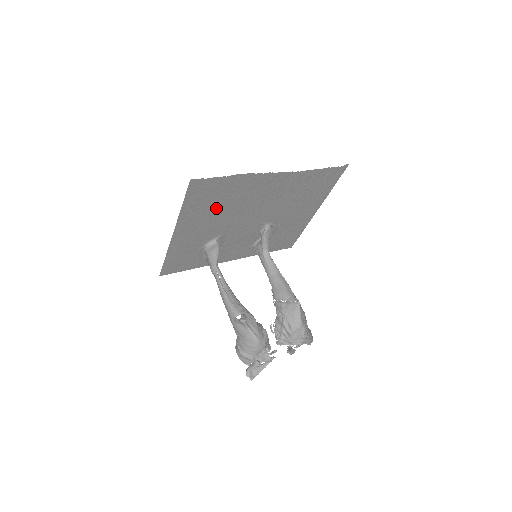
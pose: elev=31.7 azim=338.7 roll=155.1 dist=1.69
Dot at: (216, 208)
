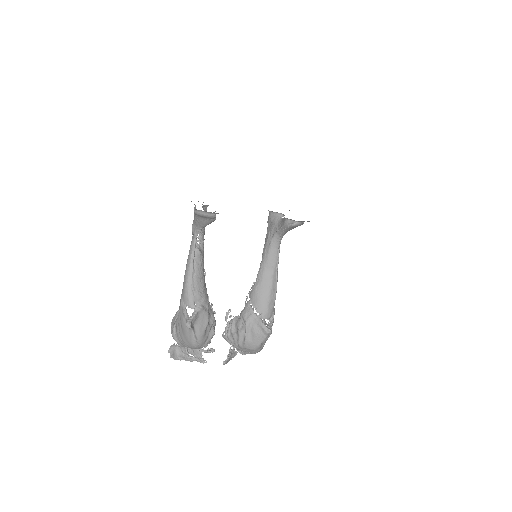
Dot at: occluded
